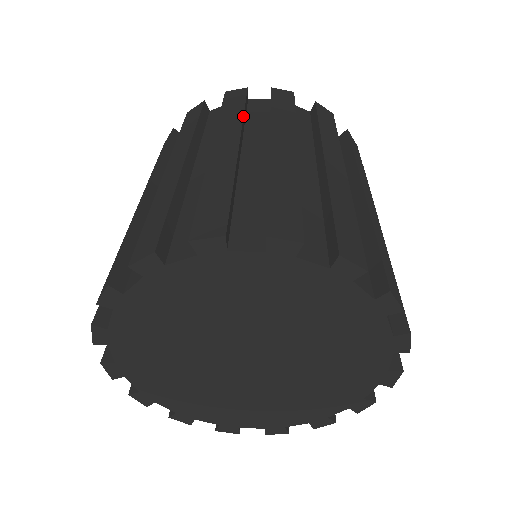
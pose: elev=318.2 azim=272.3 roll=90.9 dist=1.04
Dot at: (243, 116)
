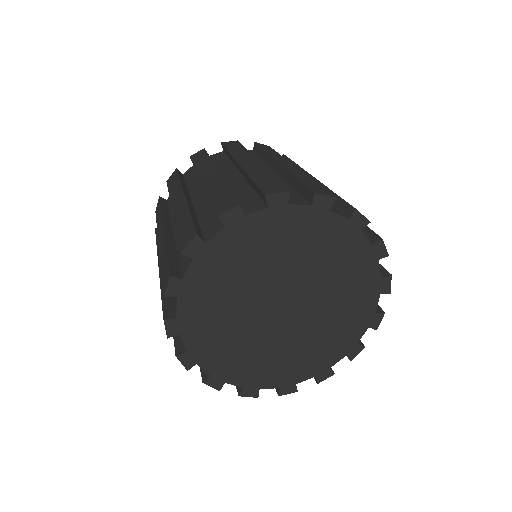
Dot at: (248, 151)
